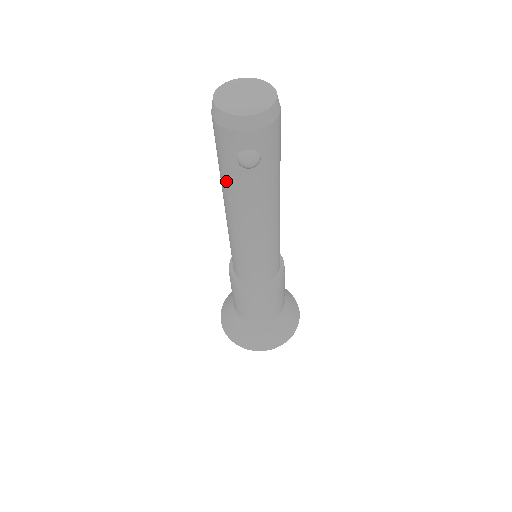
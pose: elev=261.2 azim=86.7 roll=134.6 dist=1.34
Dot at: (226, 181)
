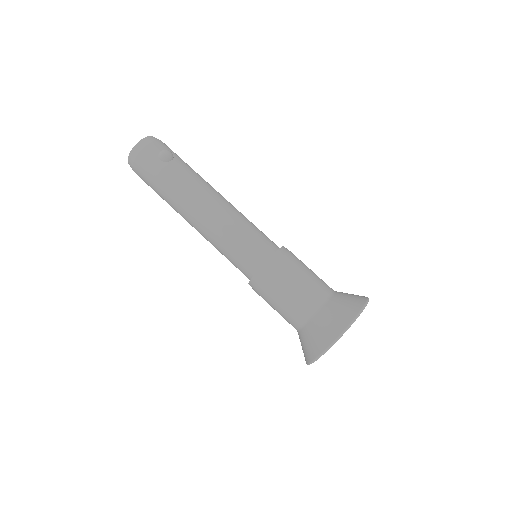
Dot at: (170, 185)
